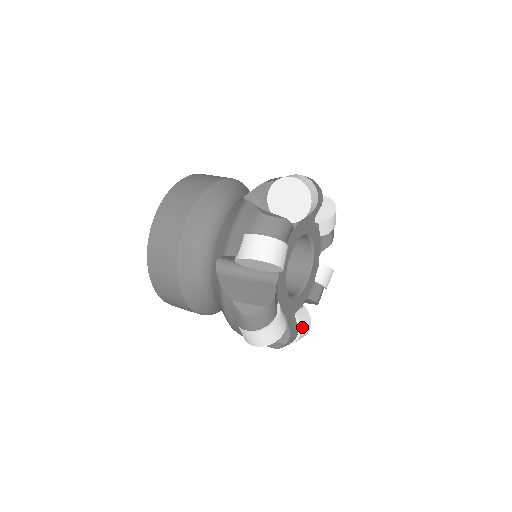
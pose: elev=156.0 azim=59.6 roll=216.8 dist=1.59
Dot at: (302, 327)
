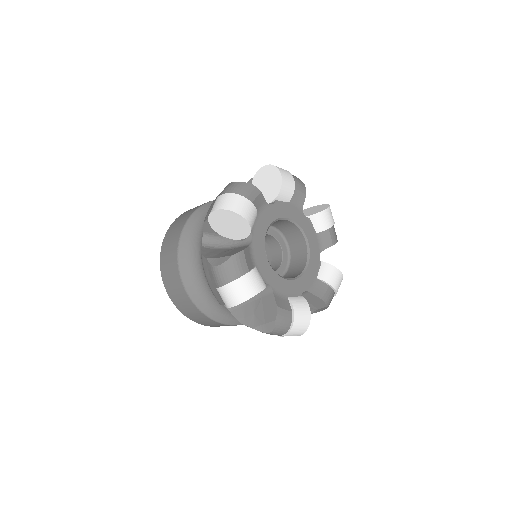
Dot at: (296, 310)
